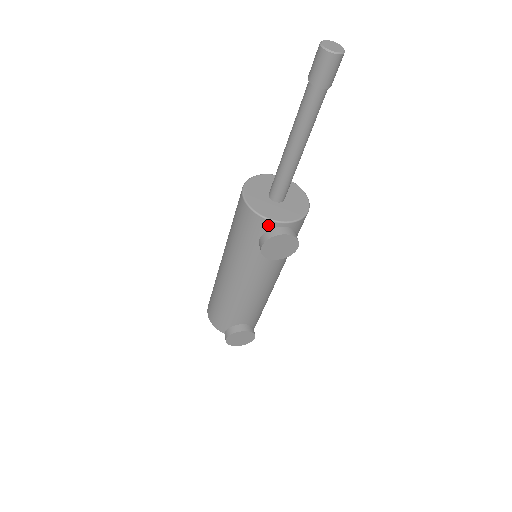
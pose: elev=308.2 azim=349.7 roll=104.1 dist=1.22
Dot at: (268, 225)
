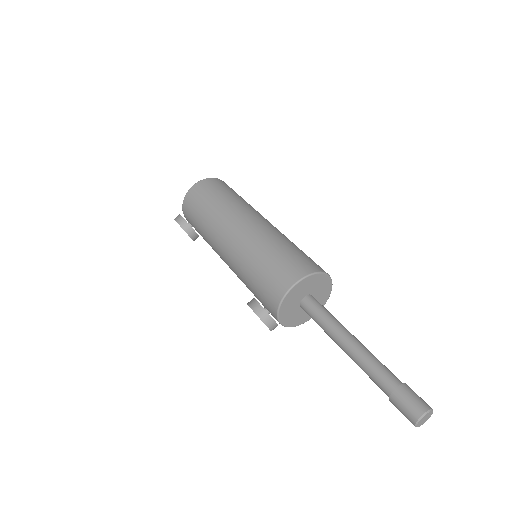
Dot at: (273, 312)
